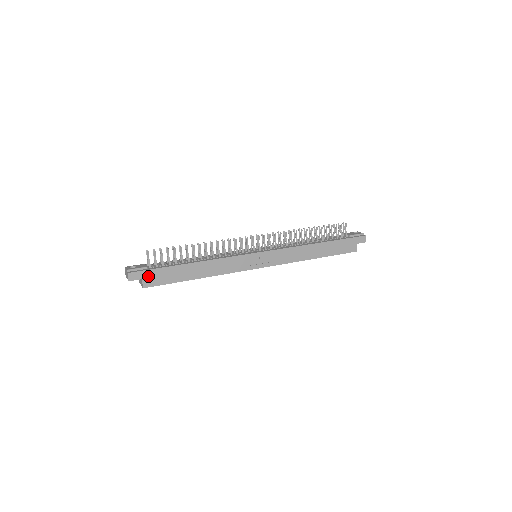
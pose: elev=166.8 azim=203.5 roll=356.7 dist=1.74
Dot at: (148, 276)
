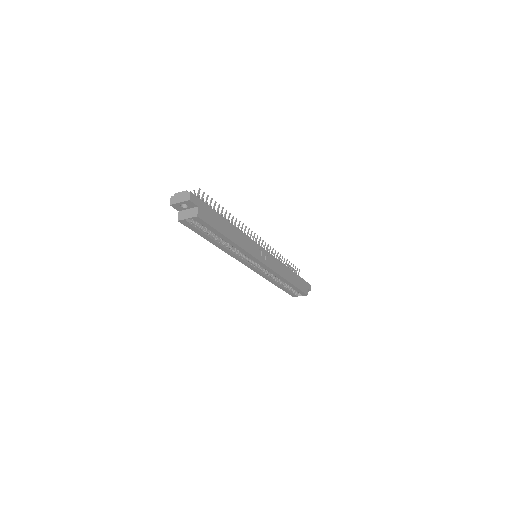
Dot at: (202, 208)
